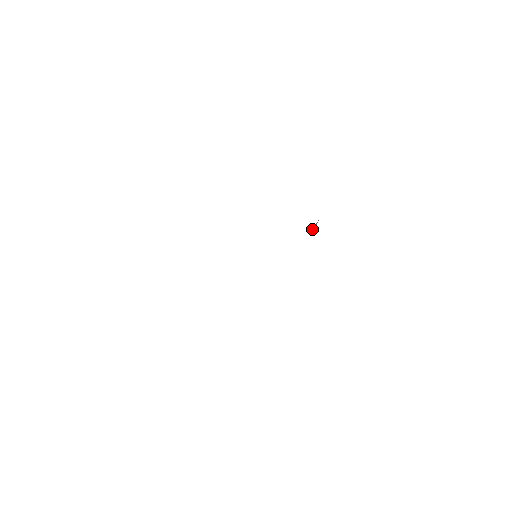
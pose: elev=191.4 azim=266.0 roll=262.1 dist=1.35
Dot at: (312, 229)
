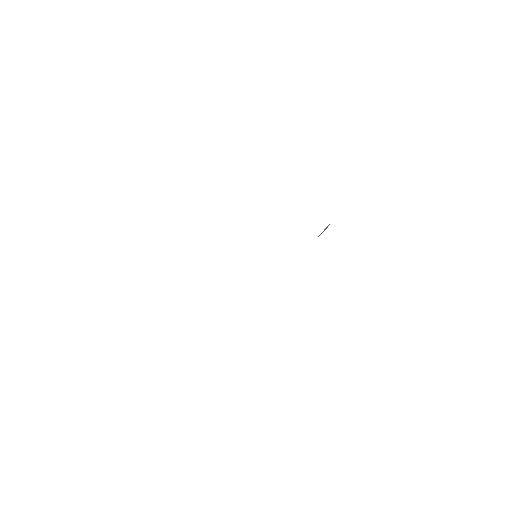
Dot at: (322, 232)
